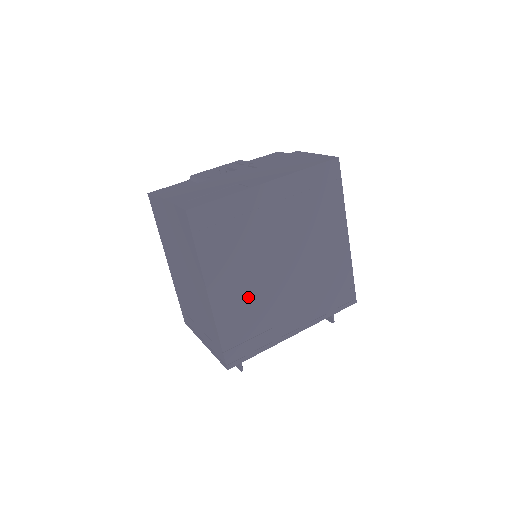
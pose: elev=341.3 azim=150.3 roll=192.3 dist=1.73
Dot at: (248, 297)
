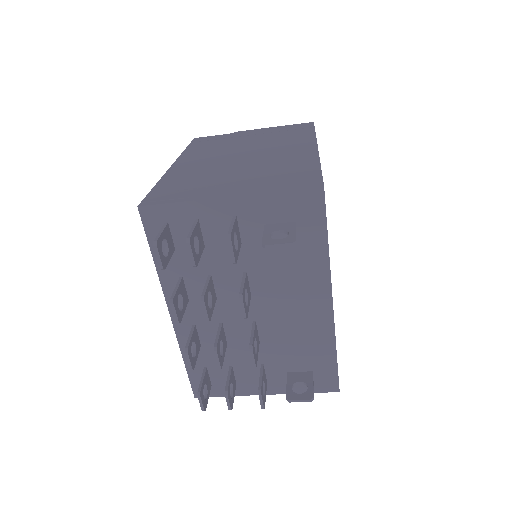
Dot at: occluded
